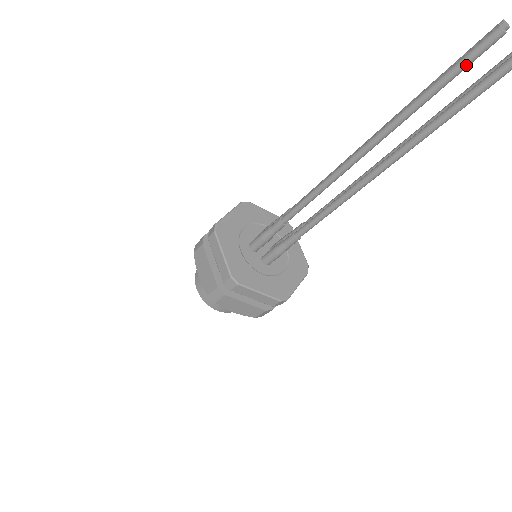
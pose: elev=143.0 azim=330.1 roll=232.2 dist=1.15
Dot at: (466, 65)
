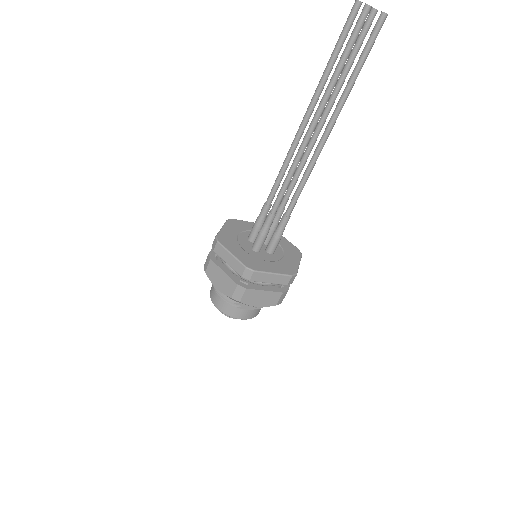
Dot at: (345, 29)
